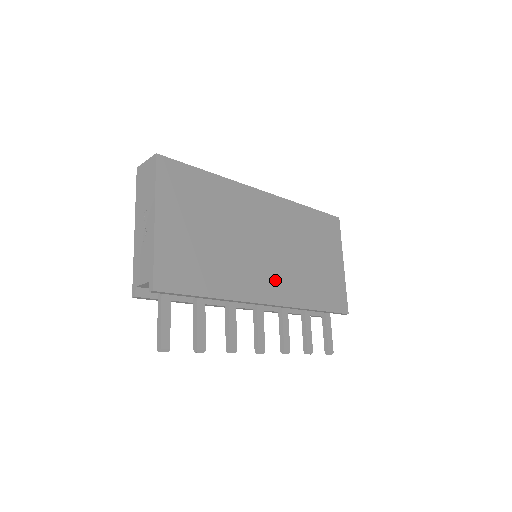
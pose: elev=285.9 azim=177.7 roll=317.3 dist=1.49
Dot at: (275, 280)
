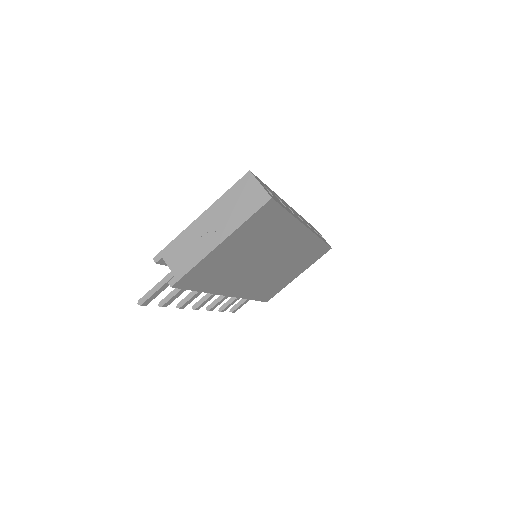
Dot at: (249, 283)
